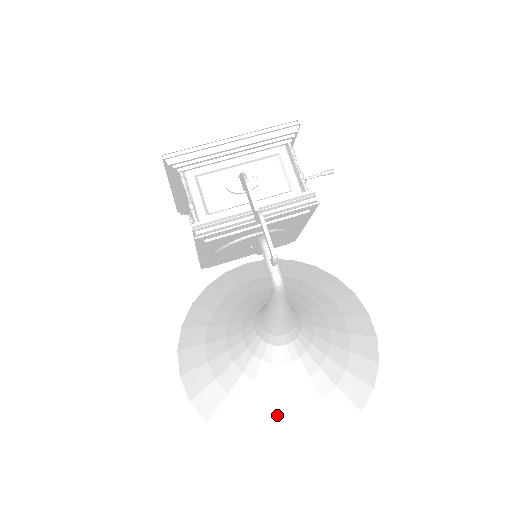
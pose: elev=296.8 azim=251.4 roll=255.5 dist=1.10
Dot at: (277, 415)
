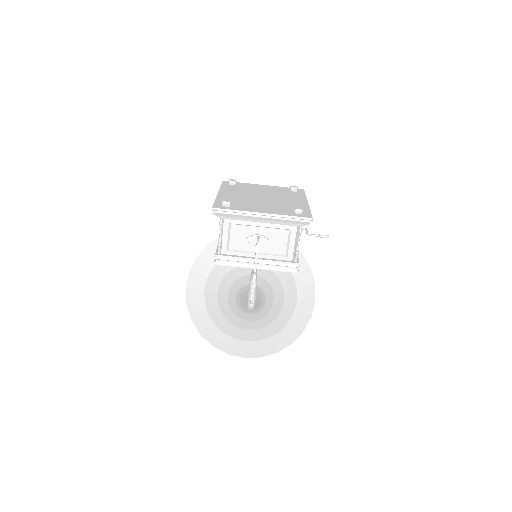
Dot at: (230, 337)
